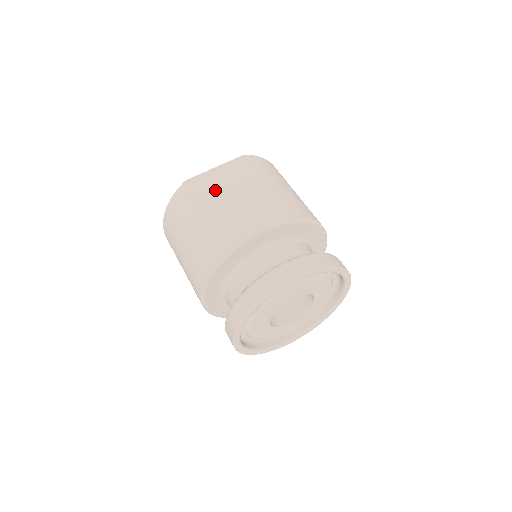
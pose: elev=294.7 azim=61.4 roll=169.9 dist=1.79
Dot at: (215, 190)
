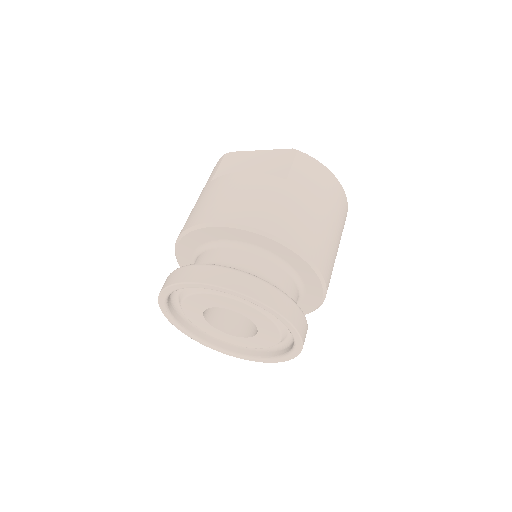
Dot at: (239, 171)
